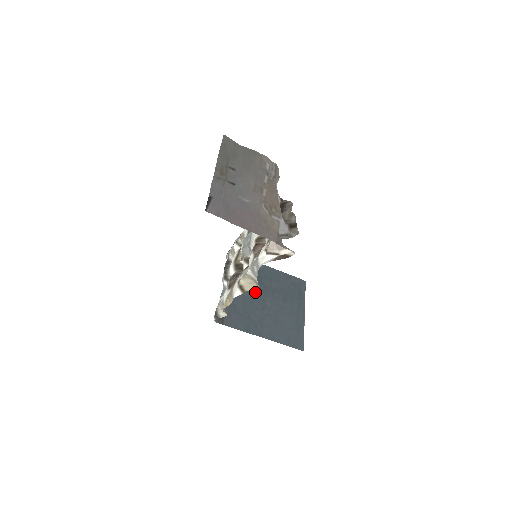
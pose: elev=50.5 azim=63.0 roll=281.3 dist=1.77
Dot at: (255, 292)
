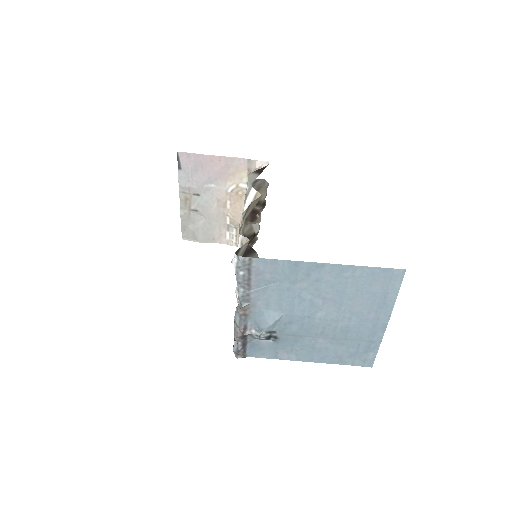
Dot at: (293, 322)
